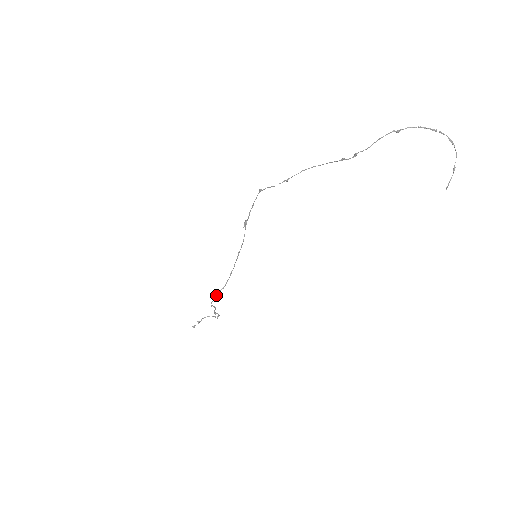
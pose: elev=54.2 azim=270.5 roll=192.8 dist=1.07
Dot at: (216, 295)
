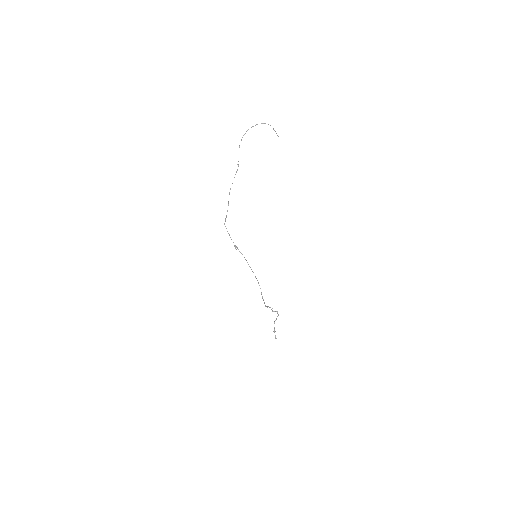
Dot at: (262, 297)
